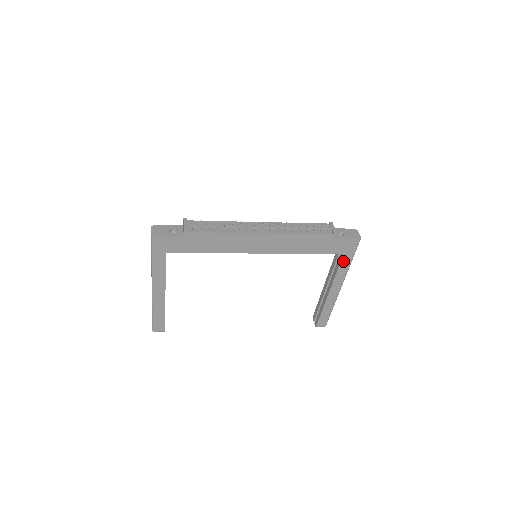
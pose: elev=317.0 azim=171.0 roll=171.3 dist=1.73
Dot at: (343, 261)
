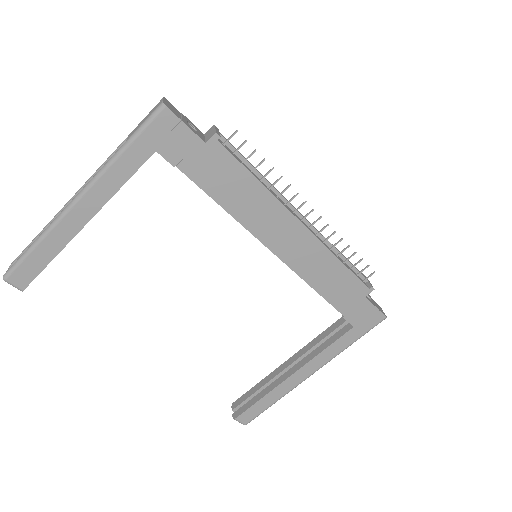
Dot at: (345, 337)
